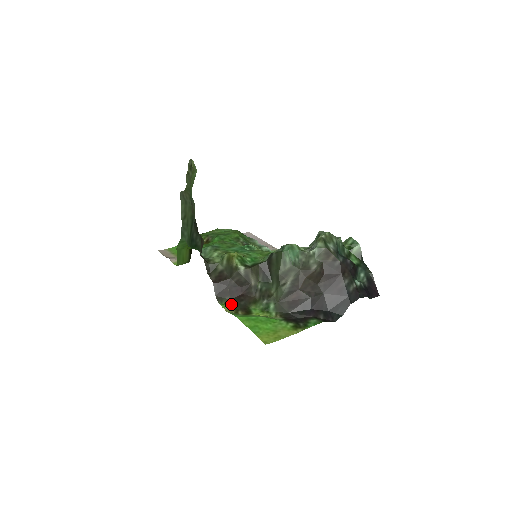
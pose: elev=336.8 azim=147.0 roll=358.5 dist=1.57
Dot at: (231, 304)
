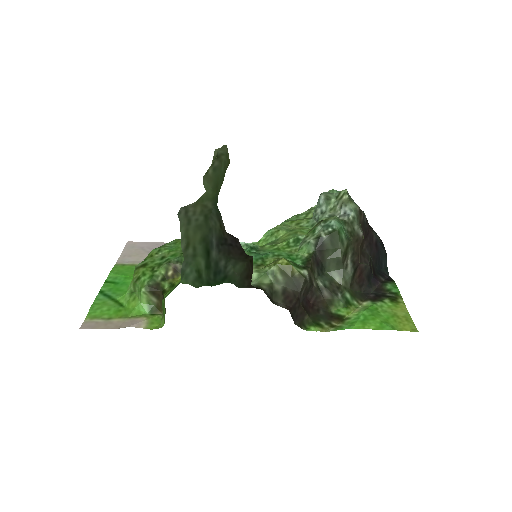
Dot at: (317, 321)
